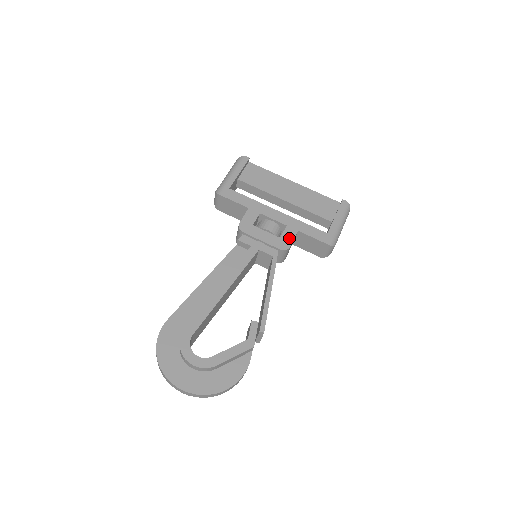
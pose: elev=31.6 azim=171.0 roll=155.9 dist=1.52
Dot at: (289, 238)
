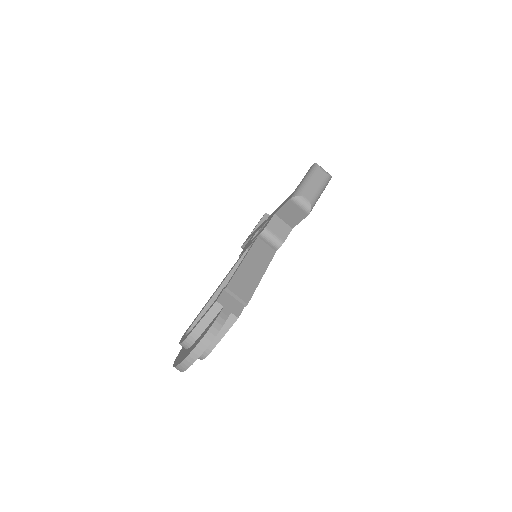
Dot at: (267, 223)
